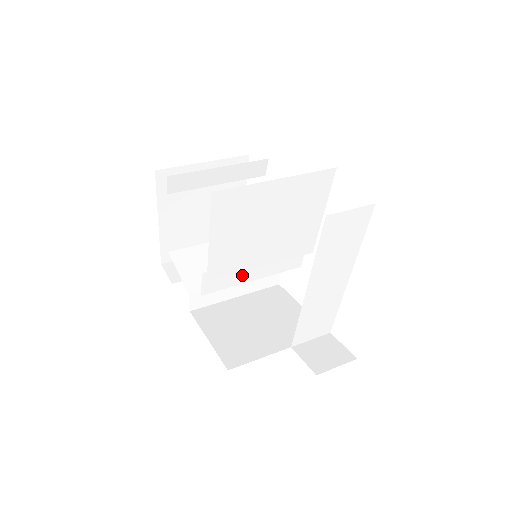
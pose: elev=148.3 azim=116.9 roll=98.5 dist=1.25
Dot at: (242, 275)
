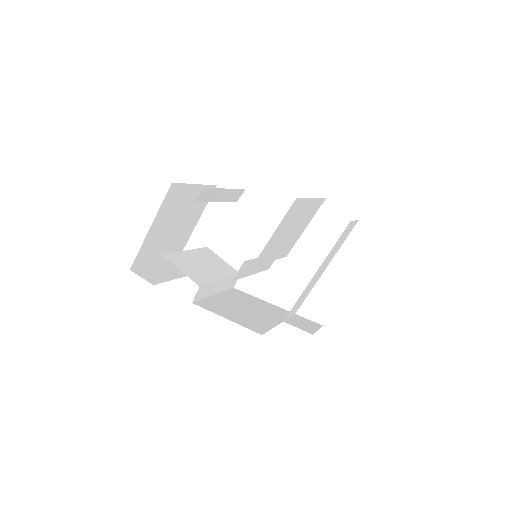
Dot at: (252, 268)
